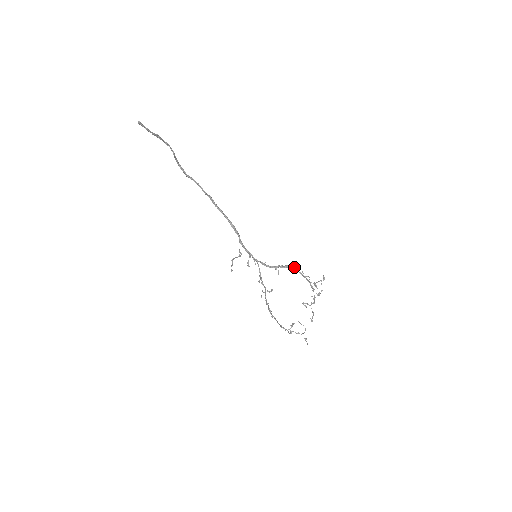
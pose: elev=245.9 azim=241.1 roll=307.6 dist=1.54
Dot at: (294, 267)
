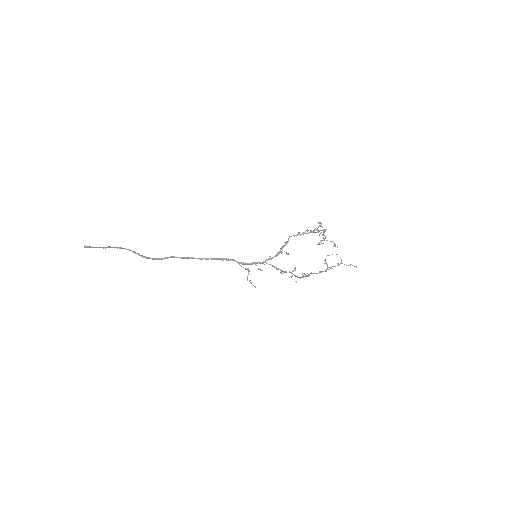
Dot at: occluded
